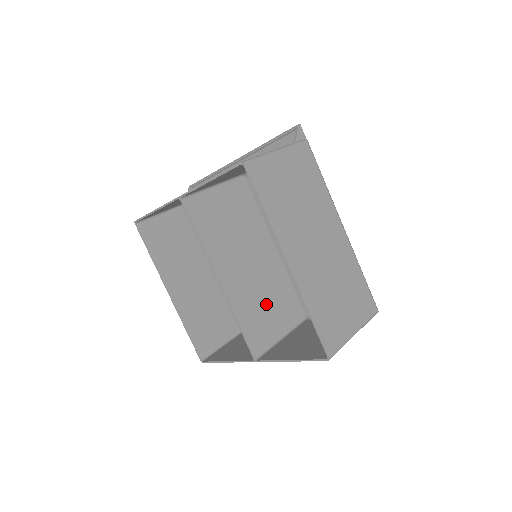
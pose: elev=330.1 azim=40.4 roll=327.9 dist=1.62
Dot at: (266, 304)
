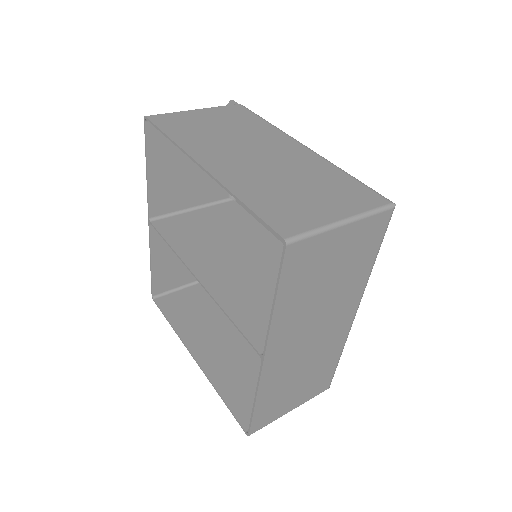
Dot at: occluded
